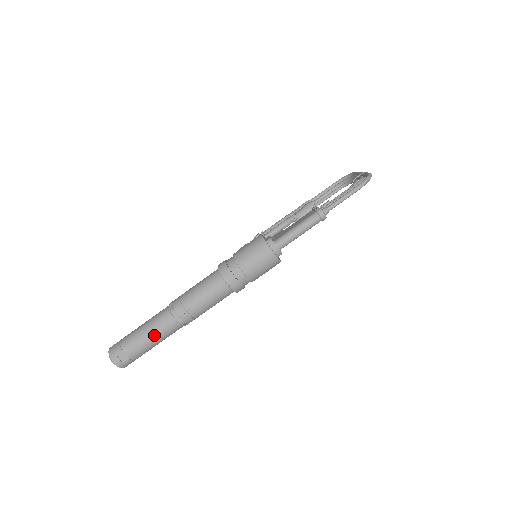
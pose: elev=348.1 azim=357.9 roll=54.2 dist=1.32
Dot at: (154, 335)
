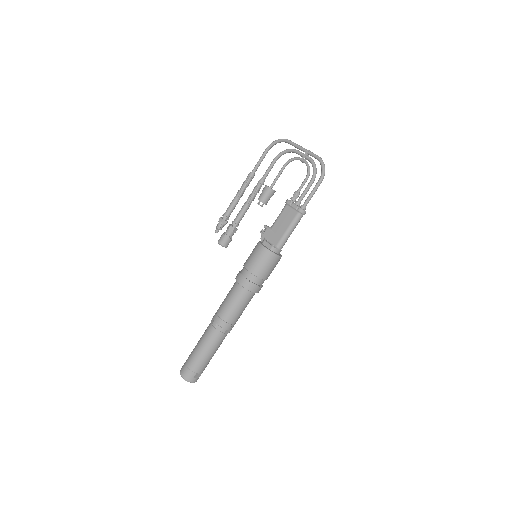
Dot at: (215, 351)
